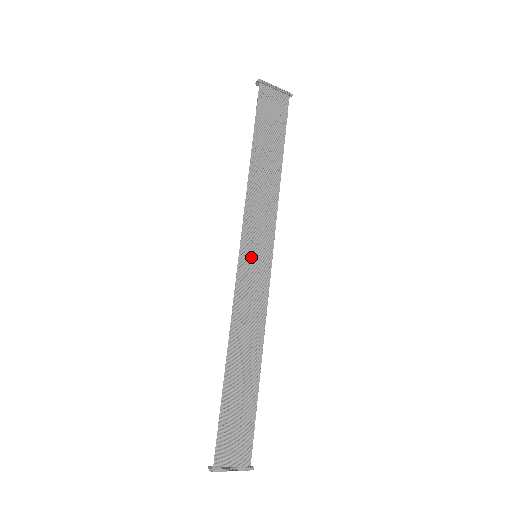
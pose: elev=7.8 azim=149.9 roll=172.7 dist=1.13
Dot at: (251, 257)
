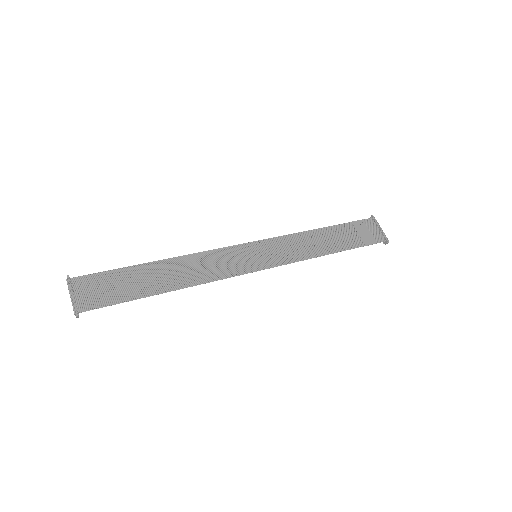
Dot at: (253, 252)
